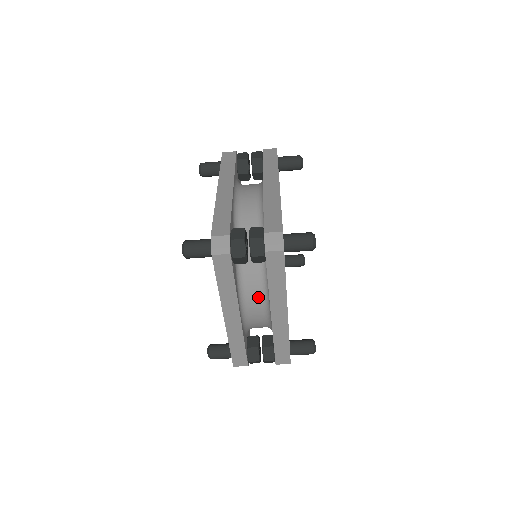
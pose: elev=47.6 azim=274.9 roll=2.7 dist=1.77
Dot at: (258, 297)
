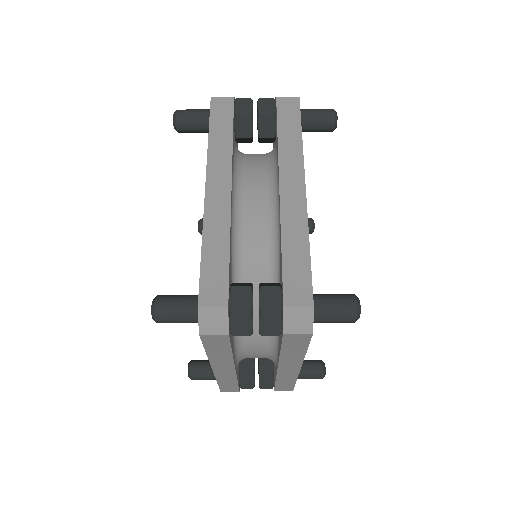
Dot at: (261, 347)
